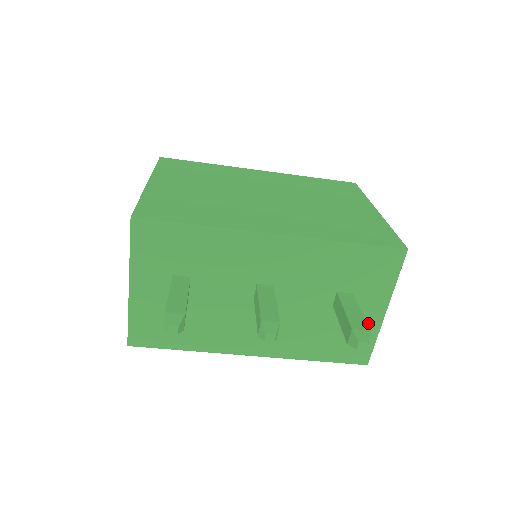
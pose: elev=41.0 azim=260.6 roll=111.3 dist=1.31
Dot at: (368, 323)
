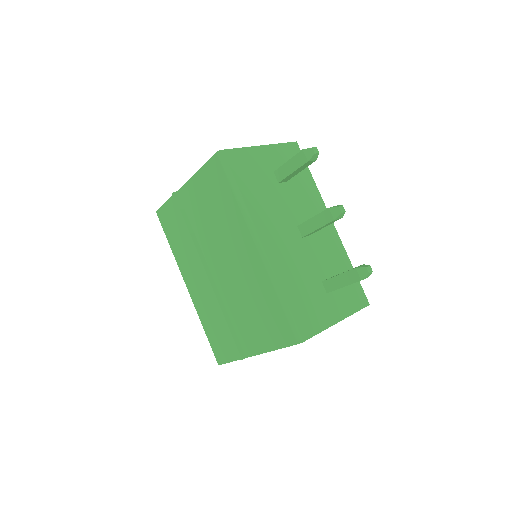
Dot at: (326, 315)
